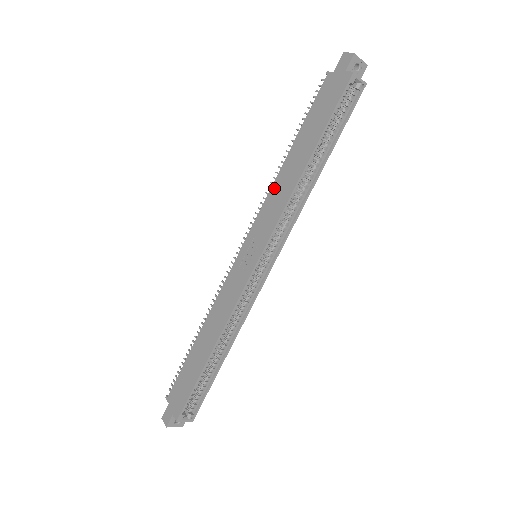
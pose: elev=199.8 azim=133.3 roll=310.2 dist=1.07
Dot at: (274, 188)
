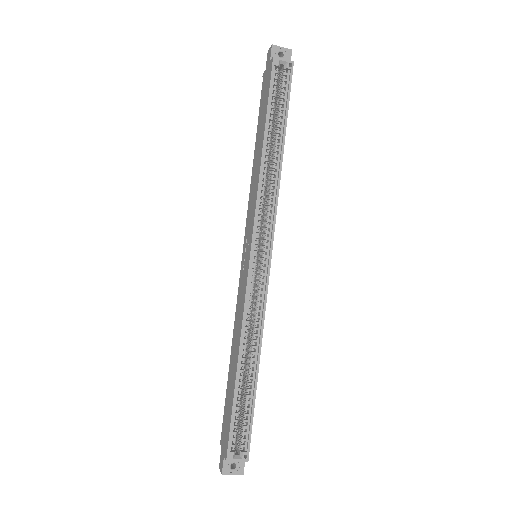
Dot at: (251, 187)
